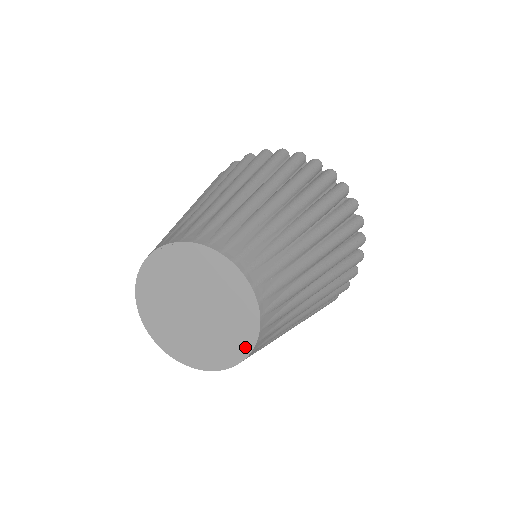
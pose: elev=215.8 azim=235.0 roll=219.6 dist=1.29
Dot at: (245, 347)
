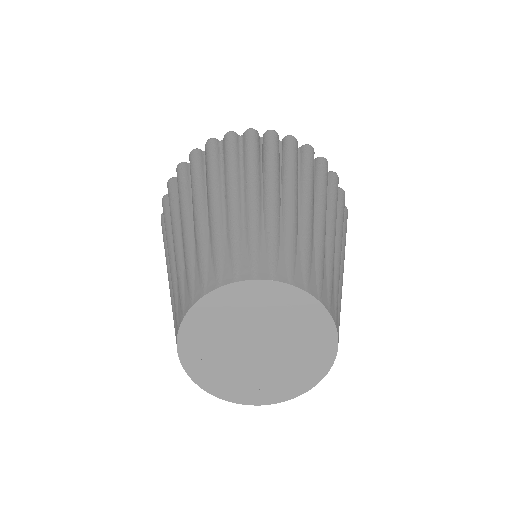
Dot at: (320, 371)
